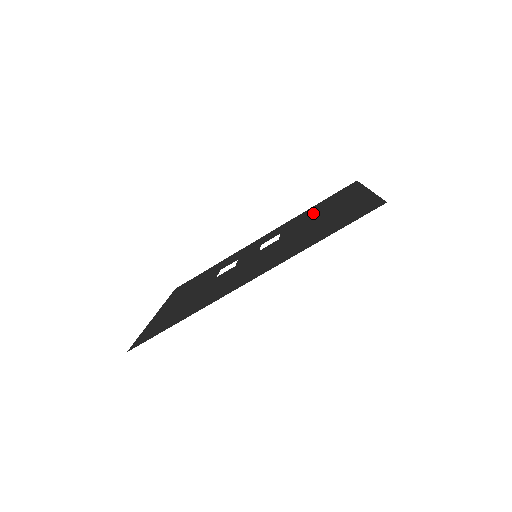
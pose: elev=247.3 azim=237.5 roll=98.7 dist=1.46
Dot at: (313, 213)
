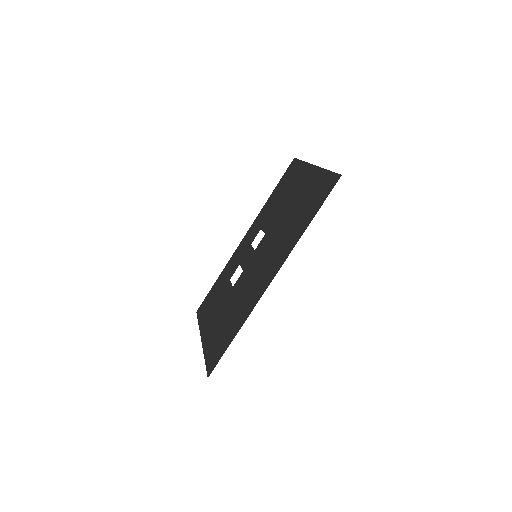
Dot at: (278, 201)
